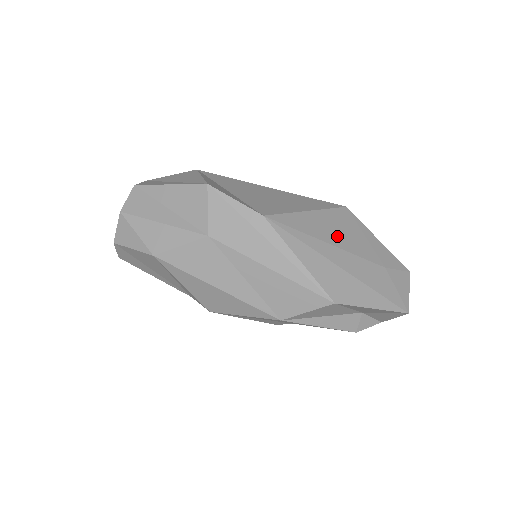
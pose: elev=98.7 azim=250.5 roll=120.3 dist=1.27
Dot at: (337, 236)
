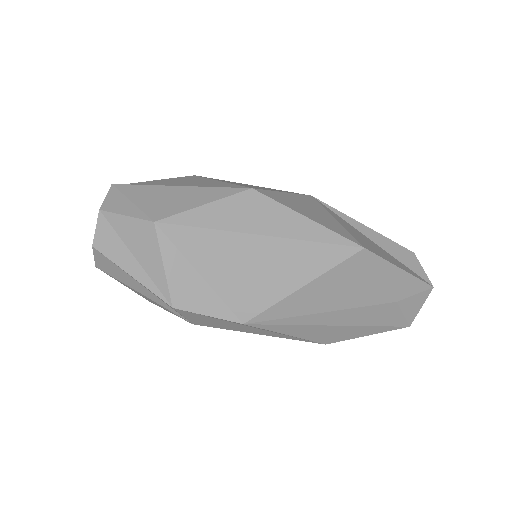
Dot at: (338, 298)
